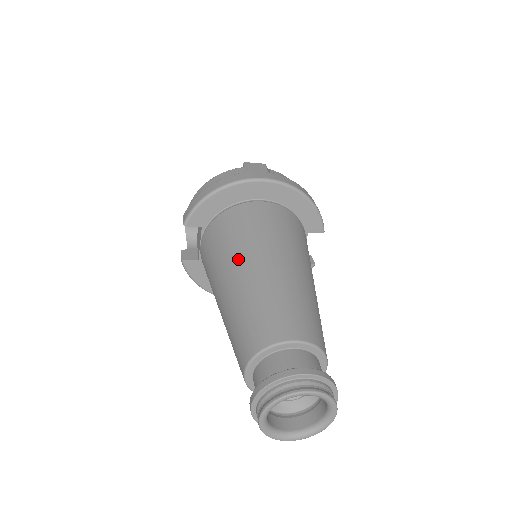
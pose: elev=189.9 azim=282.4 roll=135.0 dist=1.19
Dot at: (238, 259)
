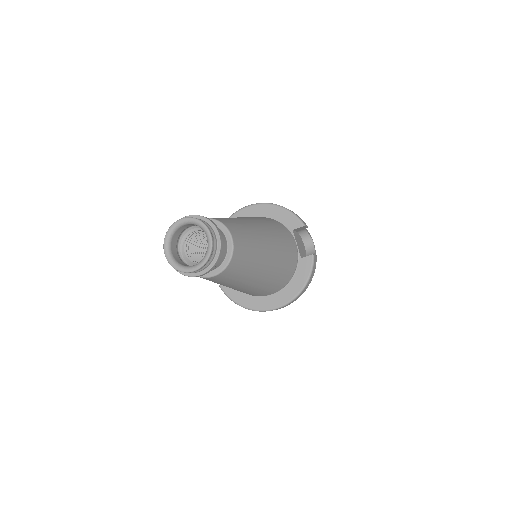
Dot at: occluded
